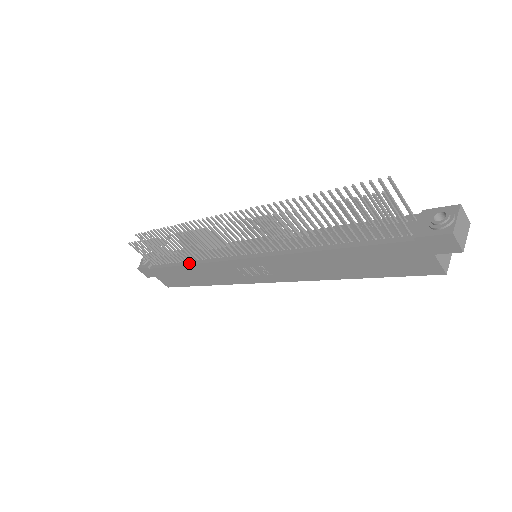
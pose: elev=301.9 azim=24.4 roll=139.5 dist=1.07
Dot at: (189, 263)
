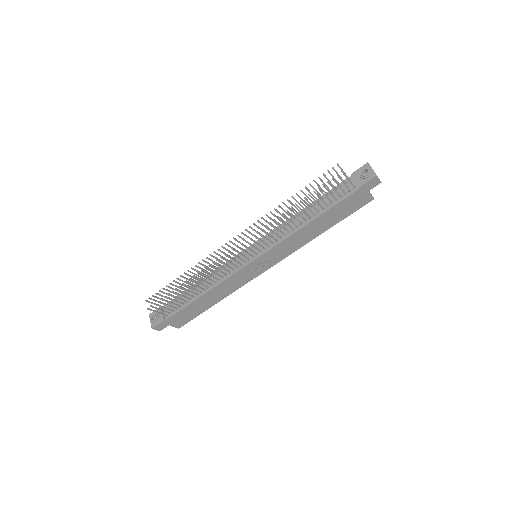
Dot at: (206, 292)
